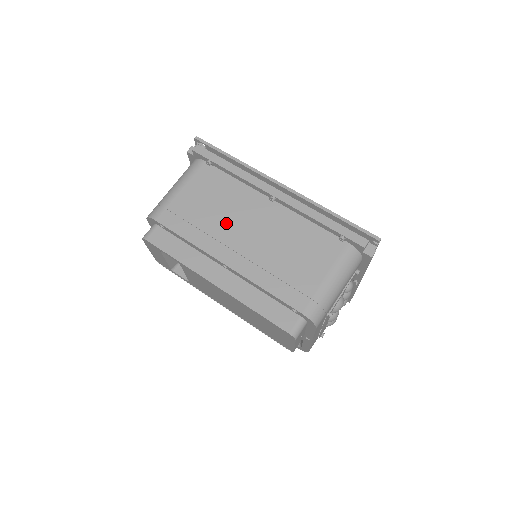
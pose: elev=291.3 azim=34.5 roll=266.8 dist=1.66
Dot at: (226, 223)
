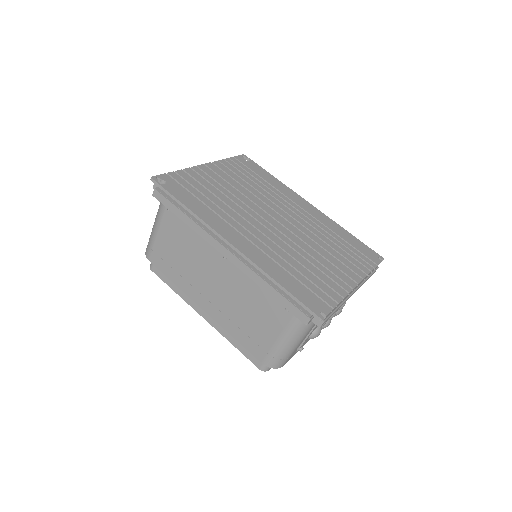
Dot at: (196, 272)
